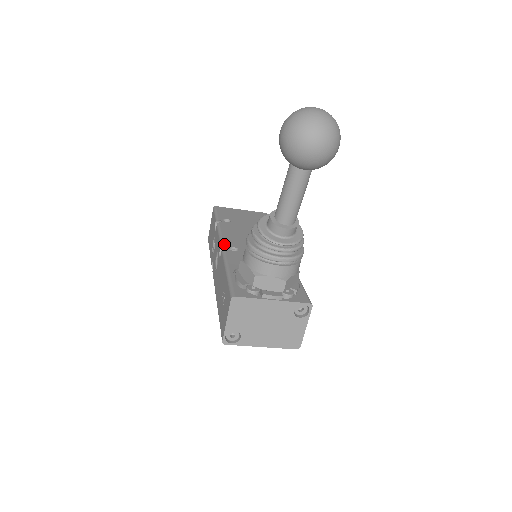
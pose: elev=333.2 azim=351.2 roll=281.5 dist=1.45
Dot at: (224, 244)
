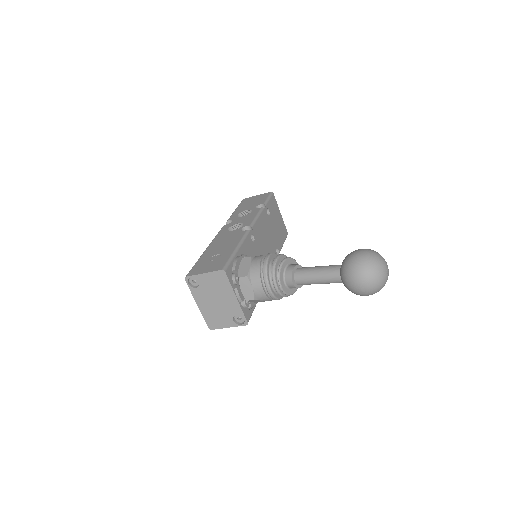
Dot at: (252, 228)
